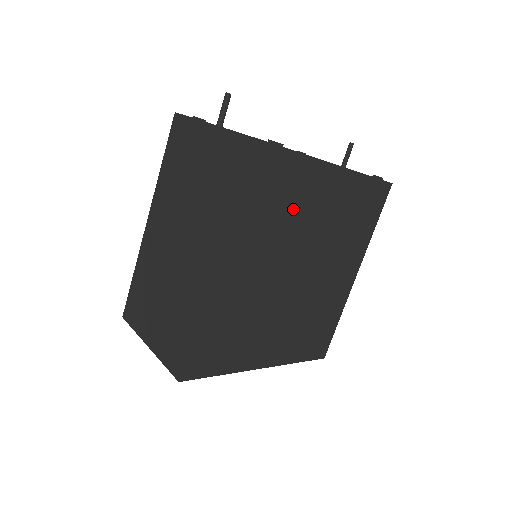
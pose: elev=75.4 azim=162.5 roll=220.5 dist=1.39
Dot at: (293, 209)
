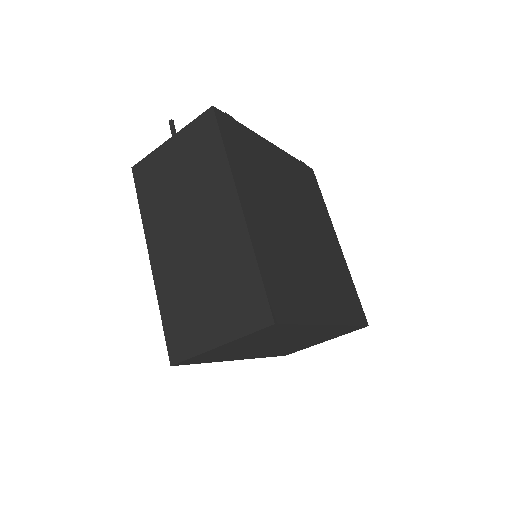
Dot at: (266, 170)
